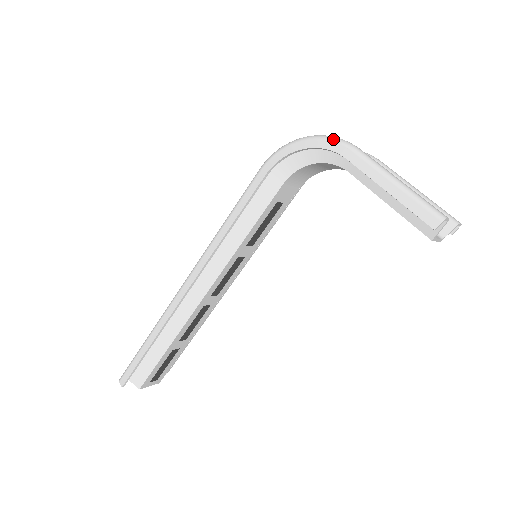
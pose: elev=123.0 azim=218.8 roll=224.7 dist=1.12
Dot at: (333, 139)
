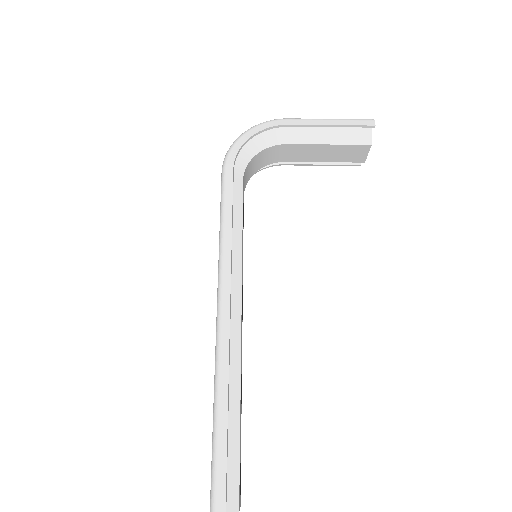
Dot at: (267, 121)
